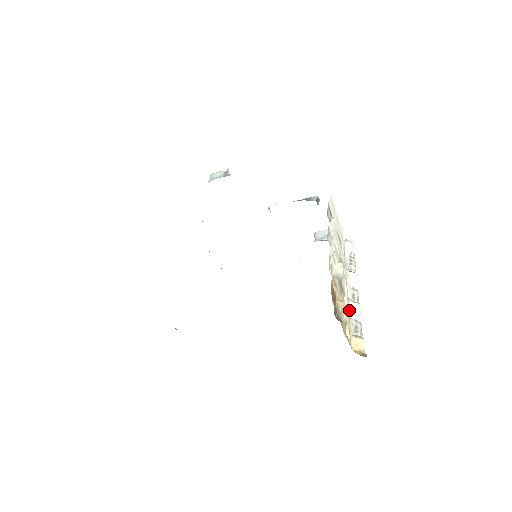
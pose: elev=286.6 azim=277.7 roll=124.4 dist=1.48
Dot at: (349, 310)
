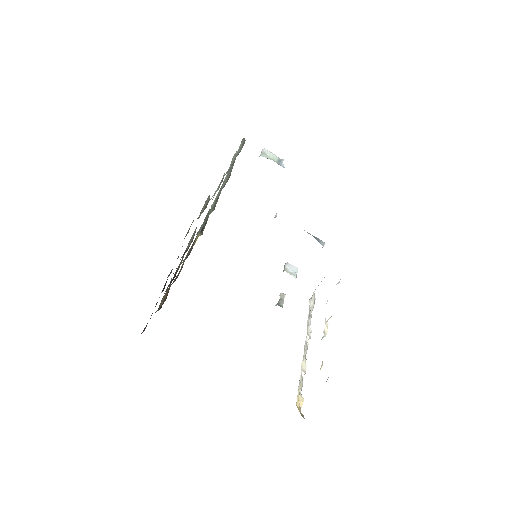
Dot at: (301, 363)
